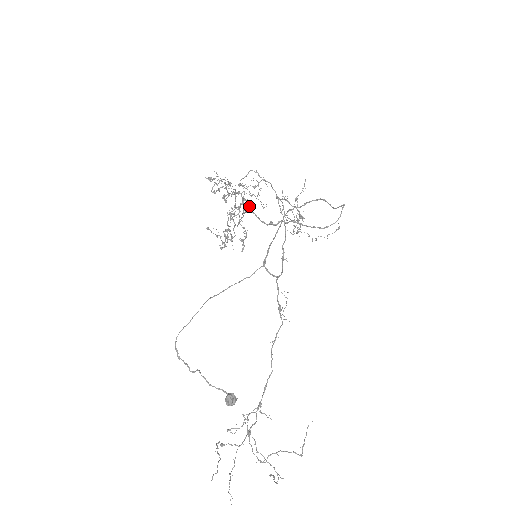
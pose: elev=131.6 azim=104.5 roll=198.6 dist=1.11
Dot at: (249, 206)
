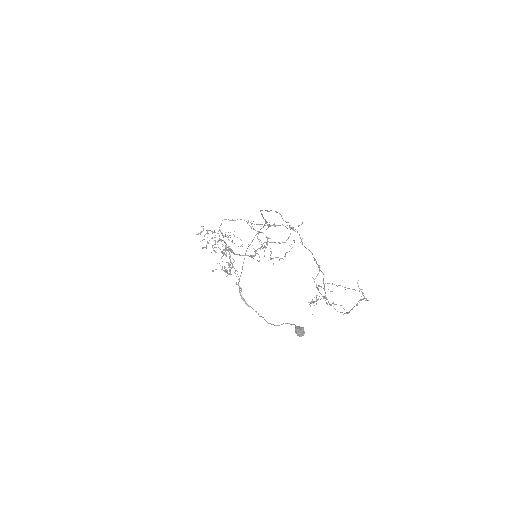
Dot at: (231, 252)
